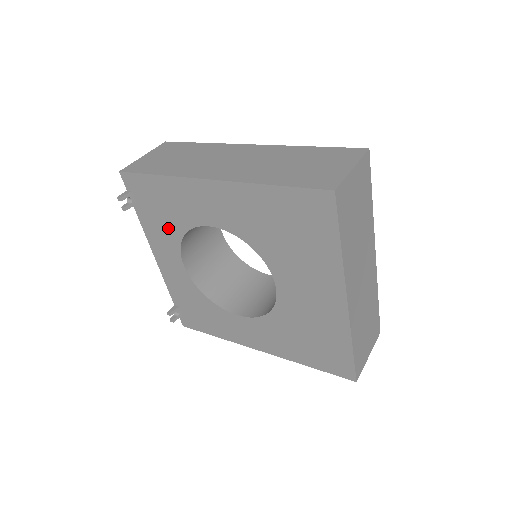
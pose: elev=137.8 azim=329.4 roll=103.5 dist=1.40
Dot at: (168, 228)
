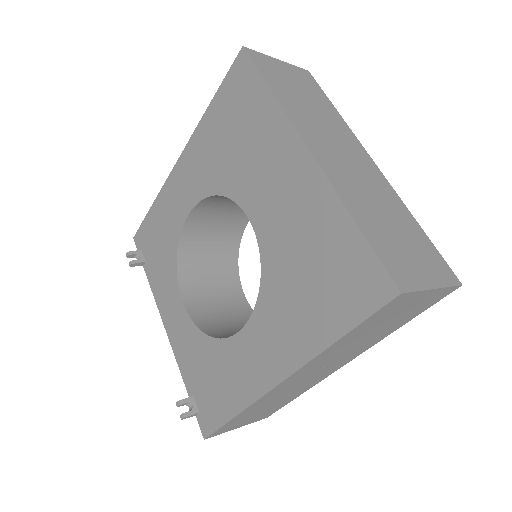
Dot at: (166, 263)
